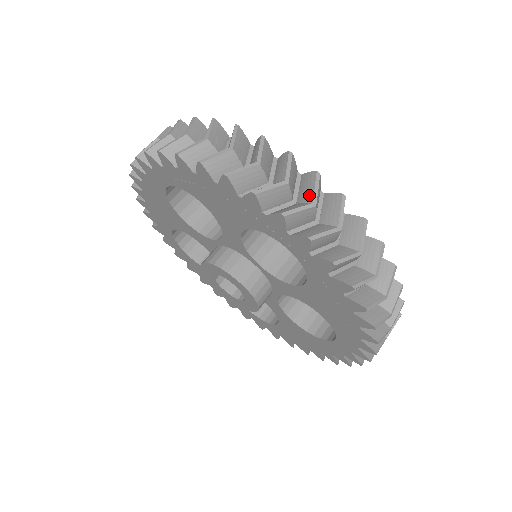
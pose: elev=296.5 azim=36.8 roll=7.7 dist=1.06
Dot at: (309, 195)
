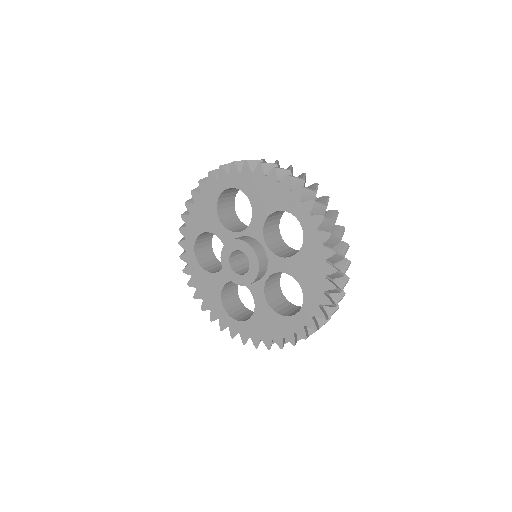
Dot at: occluded
